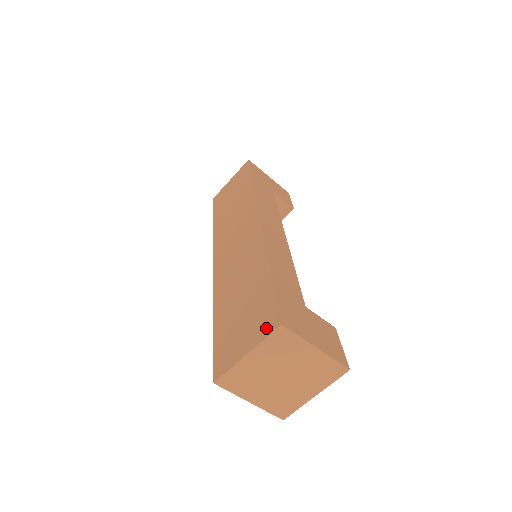
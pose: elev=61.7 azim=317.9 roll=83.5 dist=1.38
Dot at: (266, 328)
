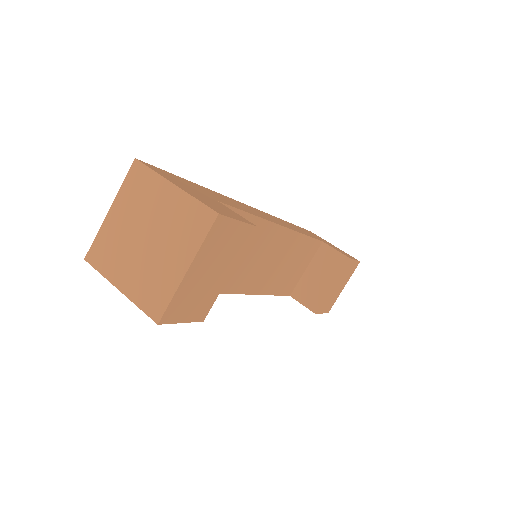
Dot at: occluded
